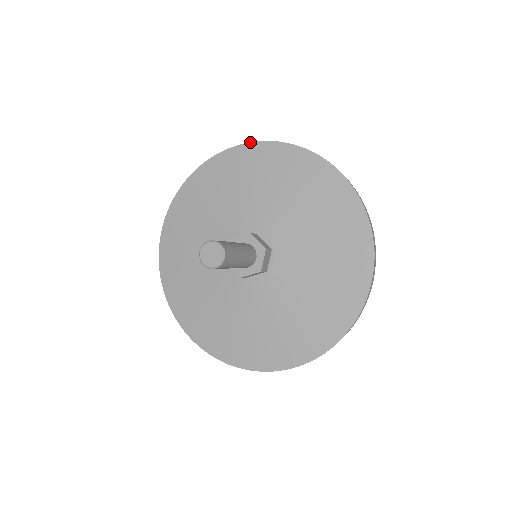
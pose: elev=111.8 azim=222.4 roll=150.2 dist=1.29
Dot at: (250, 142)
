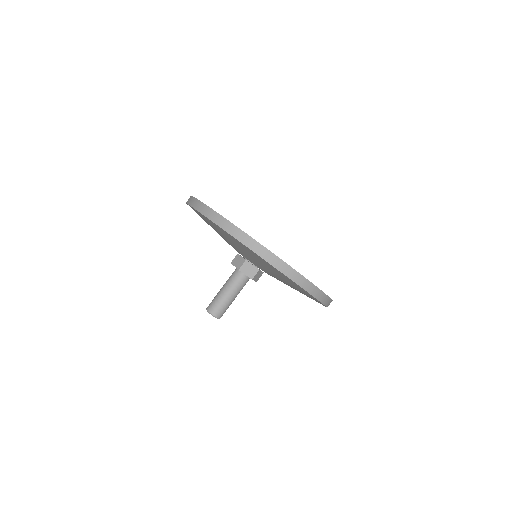
Dot at: (207, 218)
